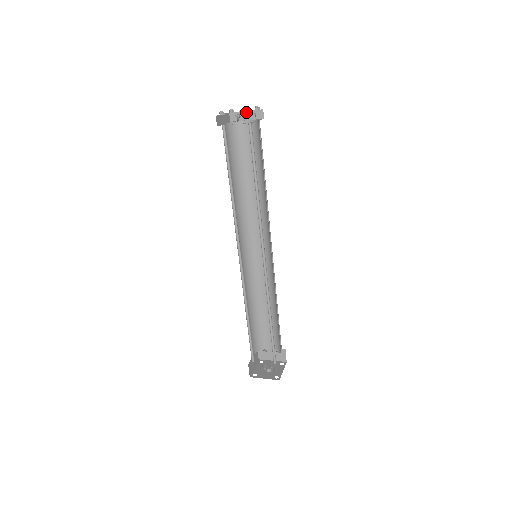
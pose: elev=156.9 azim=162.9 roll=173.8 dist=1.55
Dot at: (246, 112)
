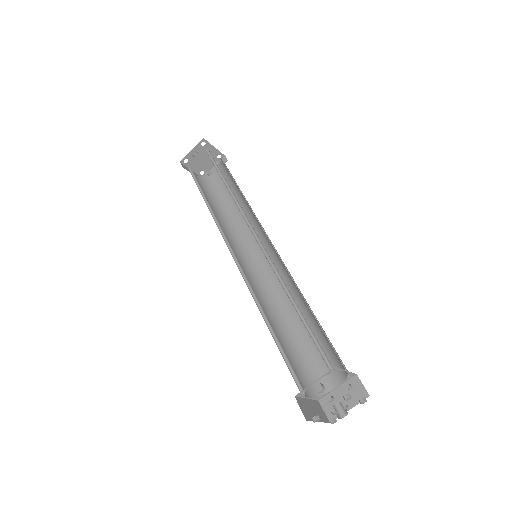
Dot at: occluded
